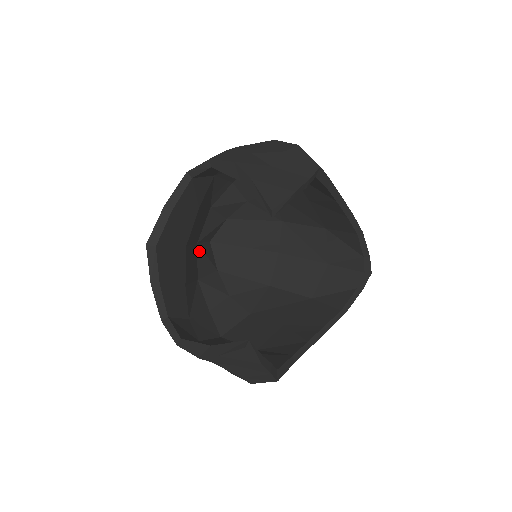
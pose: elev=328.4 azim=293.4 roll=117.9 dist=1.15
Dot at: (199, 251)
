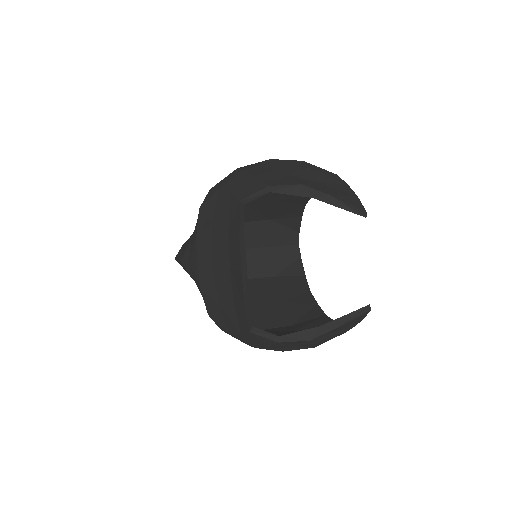
Dot at: occluded
